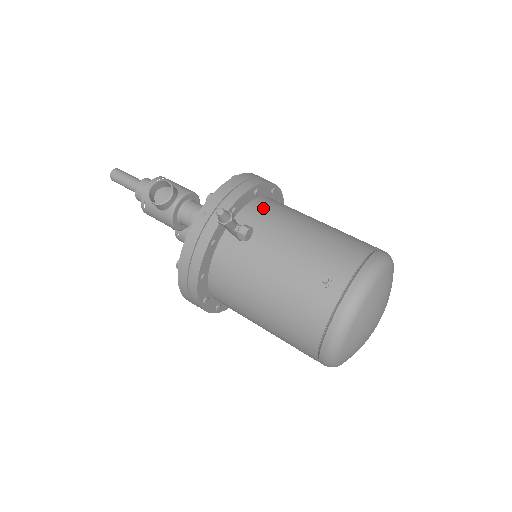
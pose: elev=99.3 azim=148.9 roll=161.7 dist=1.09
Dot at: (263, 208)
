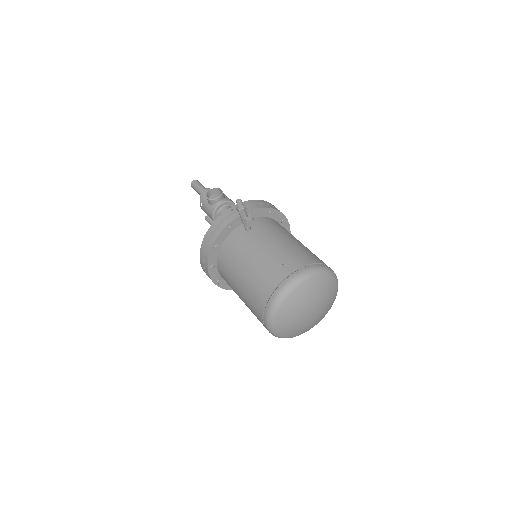
Dot at: (270, 222)
